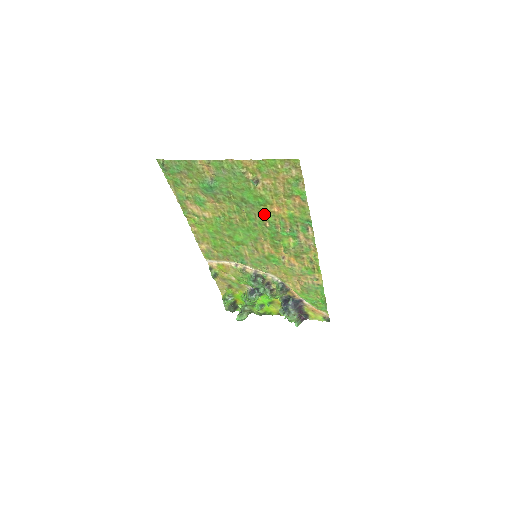
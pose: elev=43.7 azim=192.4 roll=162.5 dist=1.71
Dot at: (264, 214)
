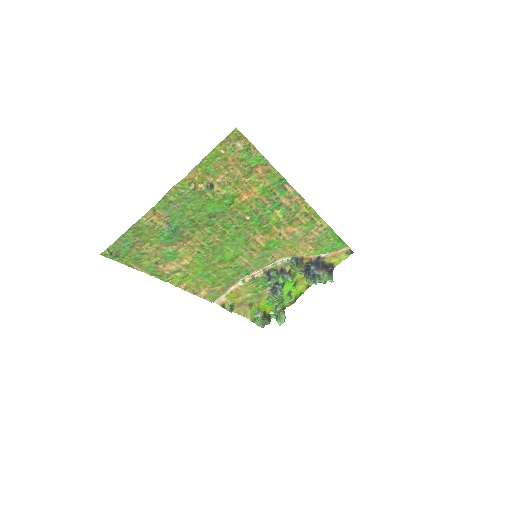
Dot at: (237, 211)
